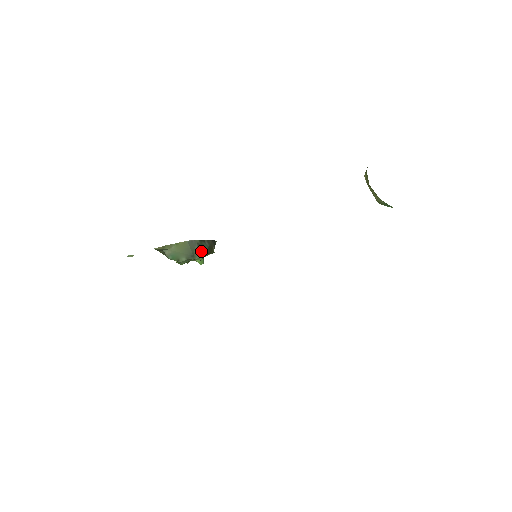
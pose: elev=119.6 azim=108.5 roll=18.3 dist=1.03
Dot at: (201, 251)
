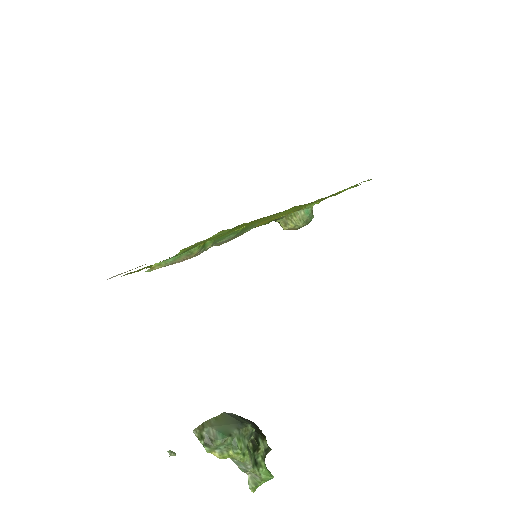
Dot at: occluded
